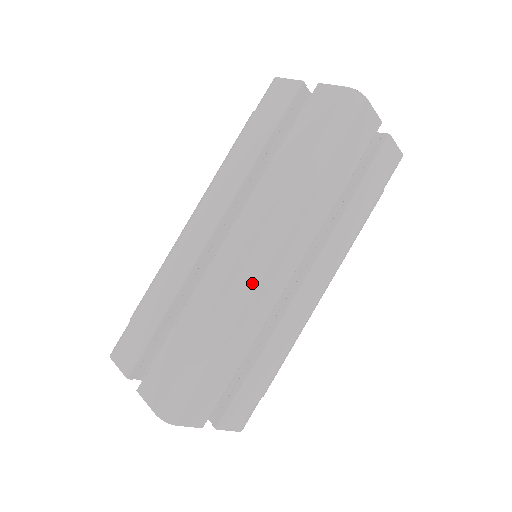
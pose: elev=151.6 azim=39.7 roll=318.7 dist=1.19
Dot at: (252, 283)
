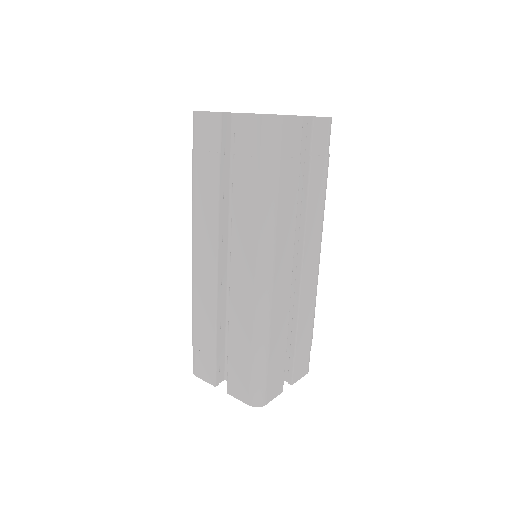
Dot at: (268, 298)
